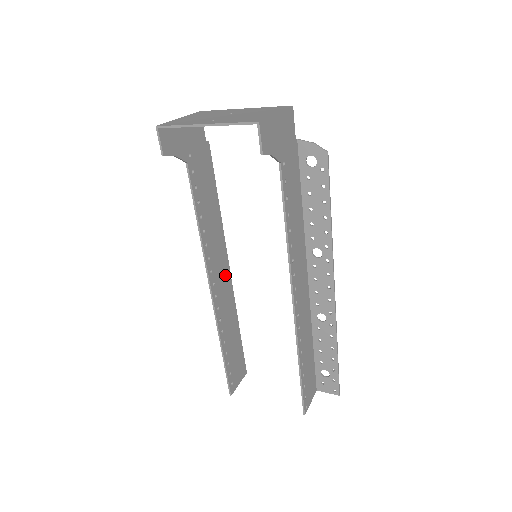
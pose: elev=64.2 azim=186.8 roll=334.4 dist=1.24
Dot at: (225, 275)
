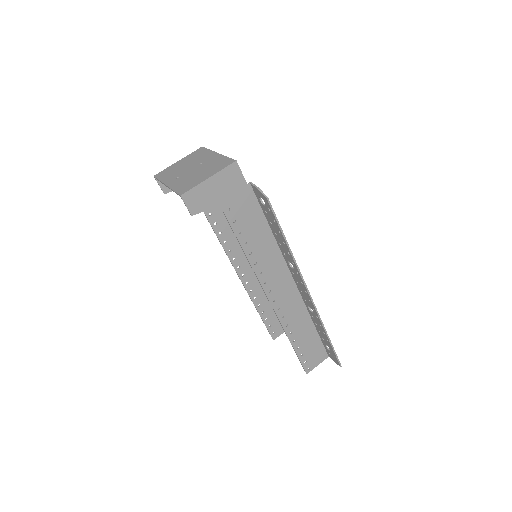
Dot at: occluded
